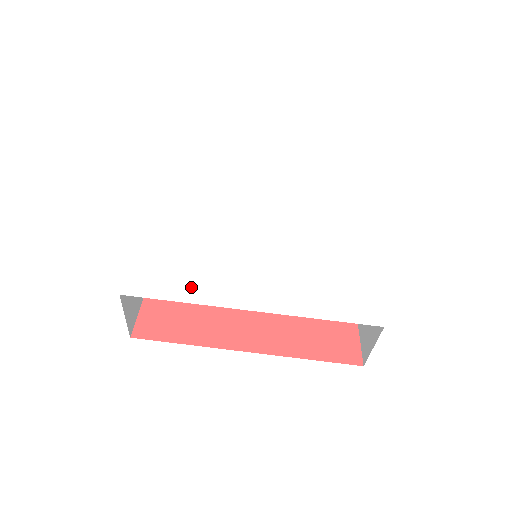
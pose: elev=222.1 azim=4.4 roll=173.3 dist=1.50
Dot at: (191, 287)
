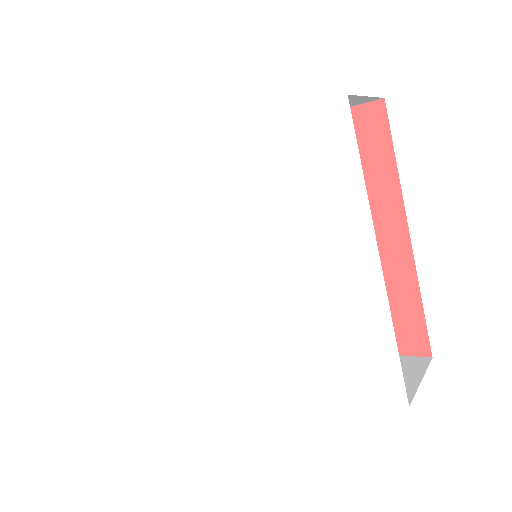
Dot at: (199, 360)
